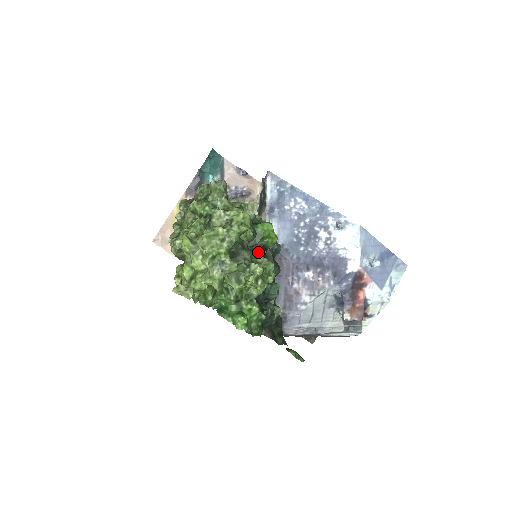
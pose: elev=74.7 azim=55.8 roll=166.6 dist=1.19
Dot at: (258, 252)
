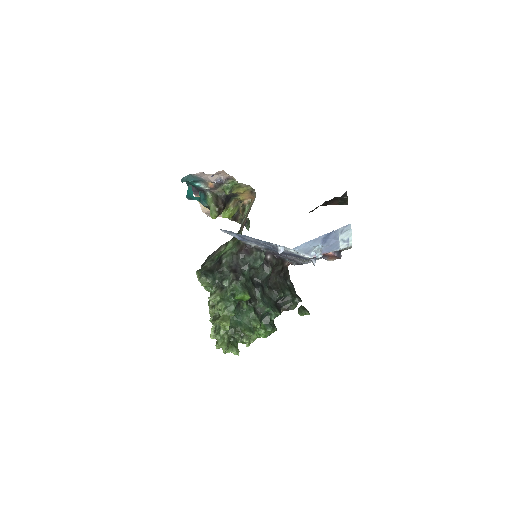
Dot at: occluded
